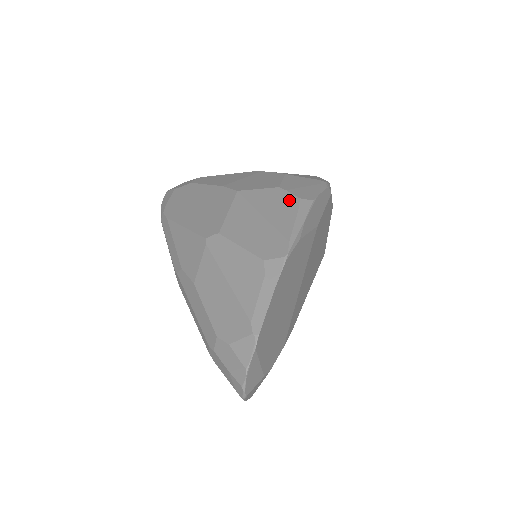
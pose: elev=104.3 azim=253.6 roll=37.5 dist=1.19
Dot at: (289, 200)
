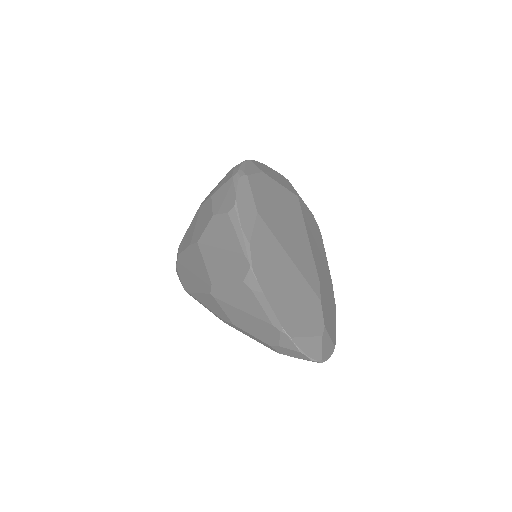
Dot at: (223, 221)
